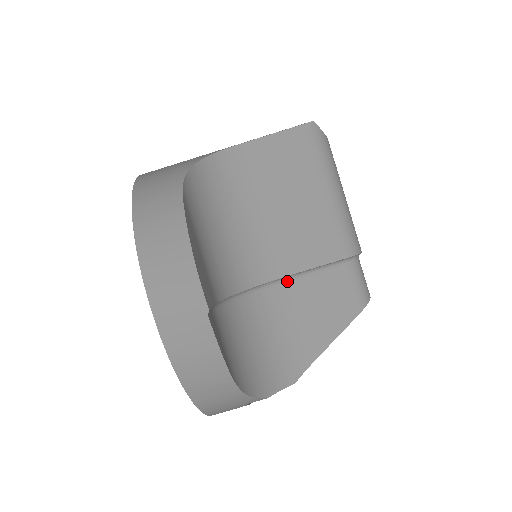
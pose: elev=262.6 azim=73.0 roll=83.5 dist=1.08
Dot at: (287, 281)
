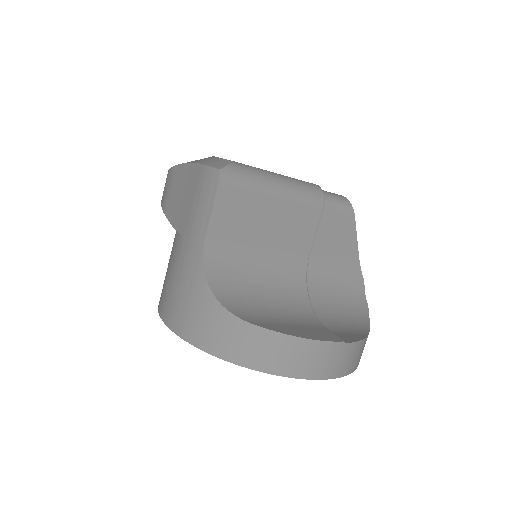
Dot at: (309, 255)
